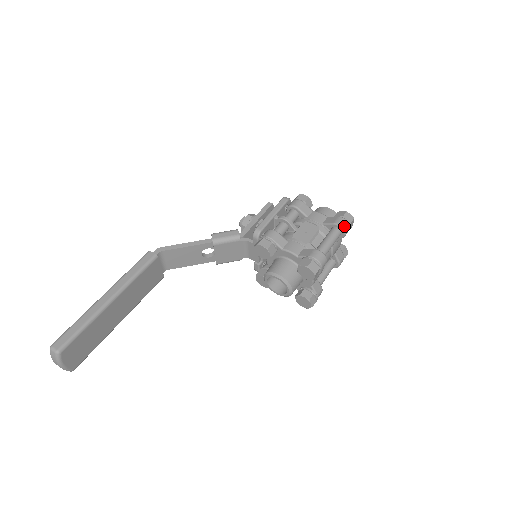
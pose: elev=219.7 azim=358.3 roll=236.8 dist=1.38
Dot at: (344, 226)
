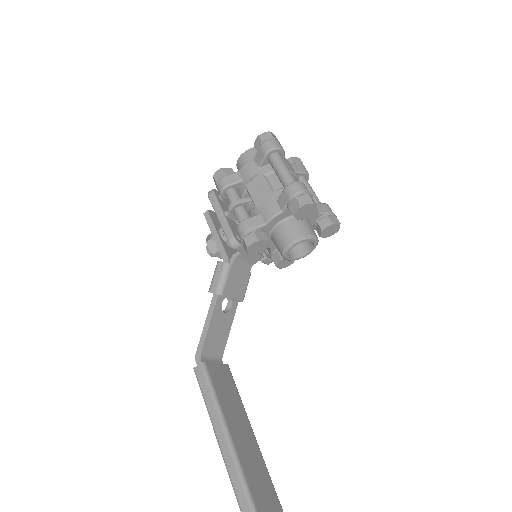
Dot at: (273, 146)
